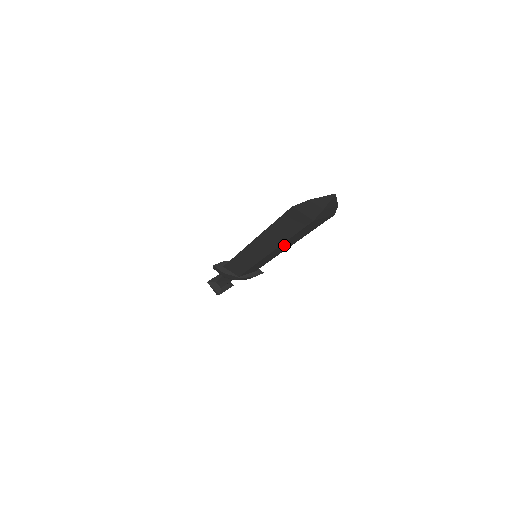
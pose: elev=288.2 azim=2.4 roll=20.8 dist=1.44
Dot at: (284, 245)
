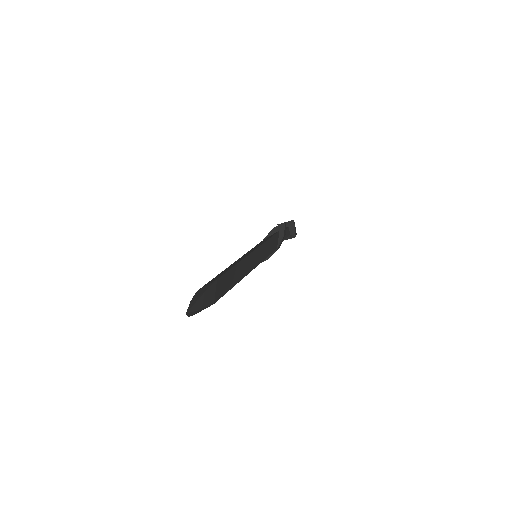
Dot at: (245, 270)
